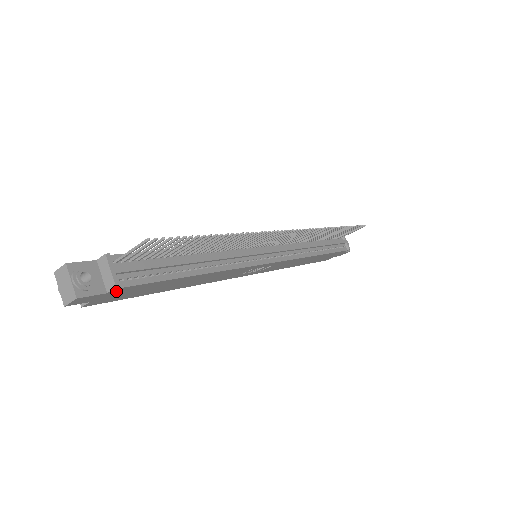
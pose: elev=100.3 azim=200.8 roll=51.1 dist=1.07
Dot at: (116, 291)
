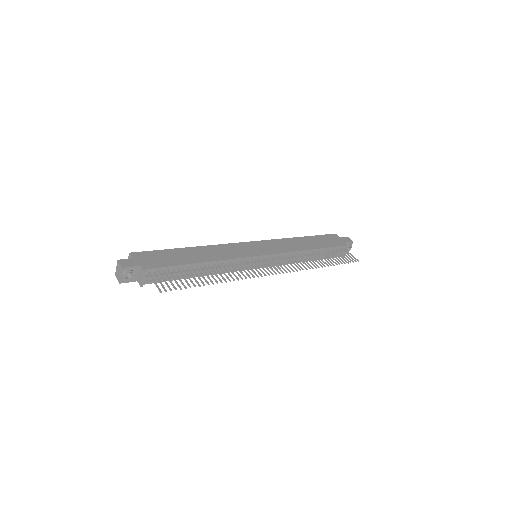
Dot at: occluded
